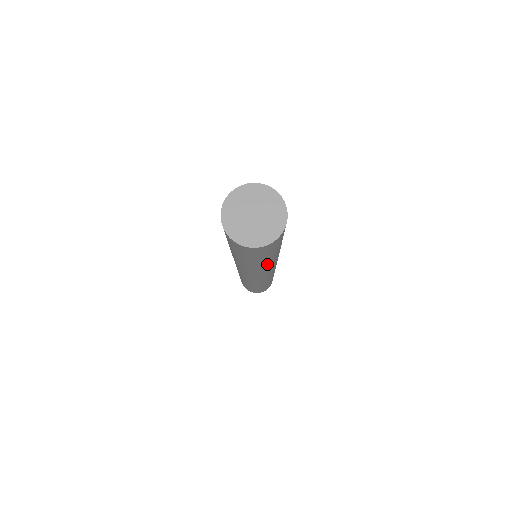
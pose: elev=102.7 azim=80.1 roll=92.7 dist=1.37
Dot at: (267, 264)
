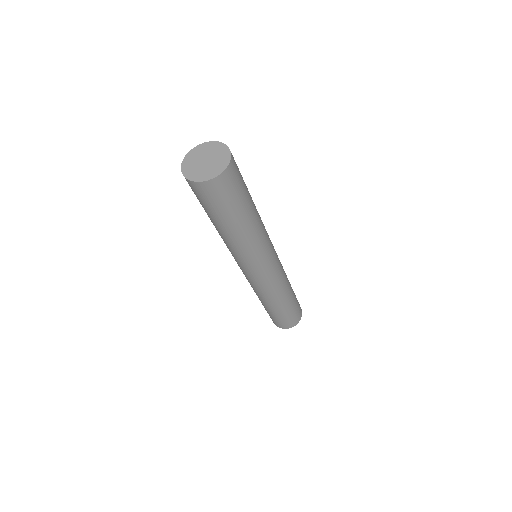
Dot at: (236, 238)
